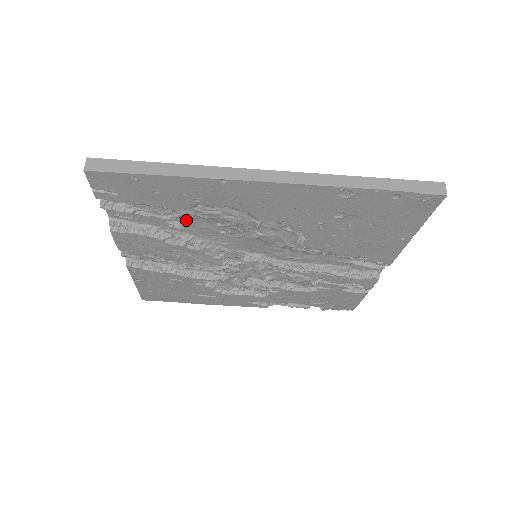
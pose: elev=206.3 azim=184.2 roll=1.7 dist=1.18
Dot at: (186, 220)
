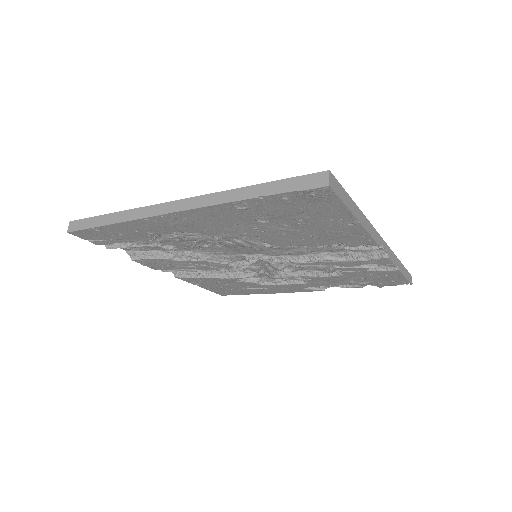
Dot at: (171, 243)
